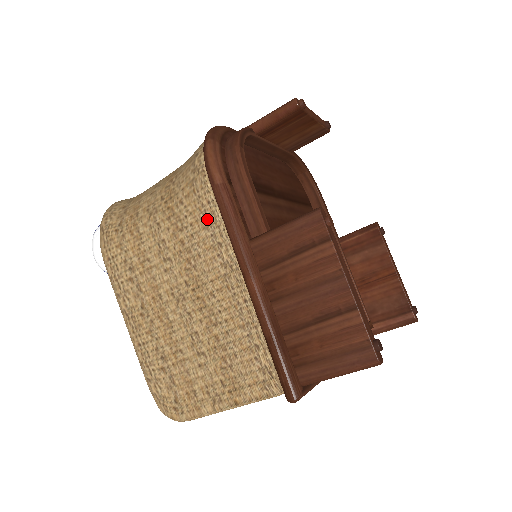
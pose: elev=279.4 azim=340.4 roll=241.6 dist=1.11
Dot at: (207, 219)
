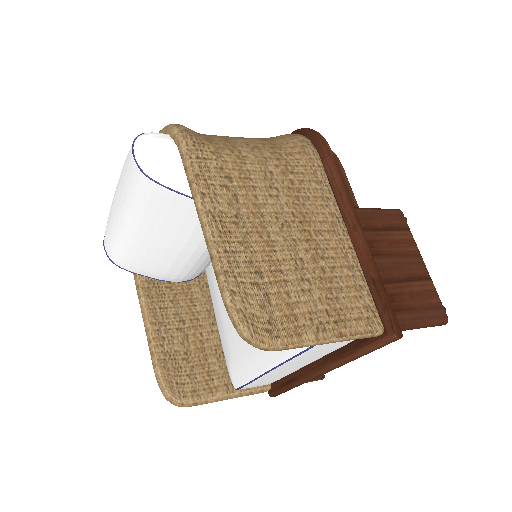
Dot at: (317, 176)
